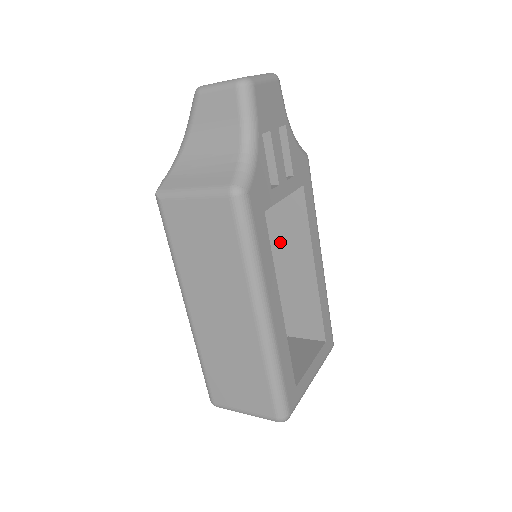
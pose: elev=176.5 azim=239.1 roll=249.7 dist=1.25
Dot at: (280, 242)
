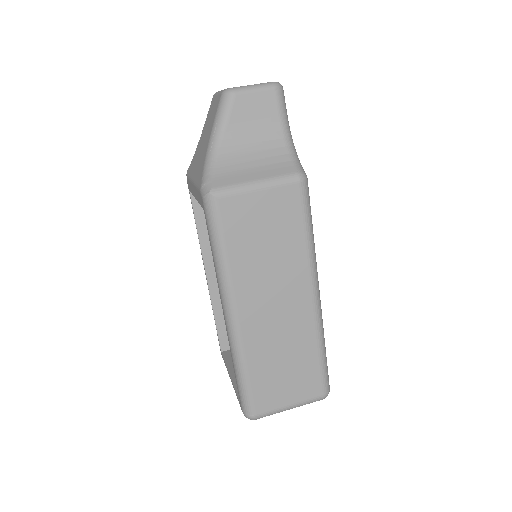
Dot at: occluded
